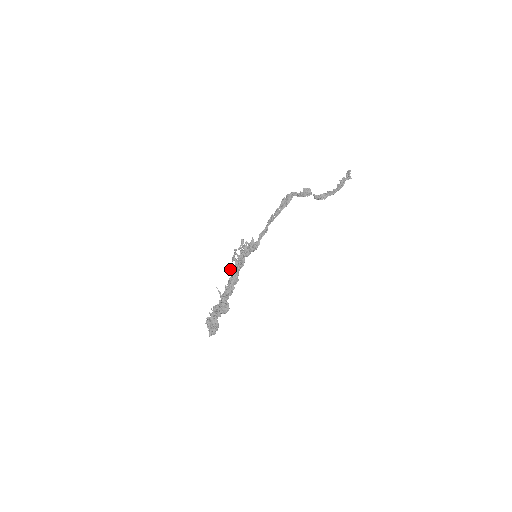
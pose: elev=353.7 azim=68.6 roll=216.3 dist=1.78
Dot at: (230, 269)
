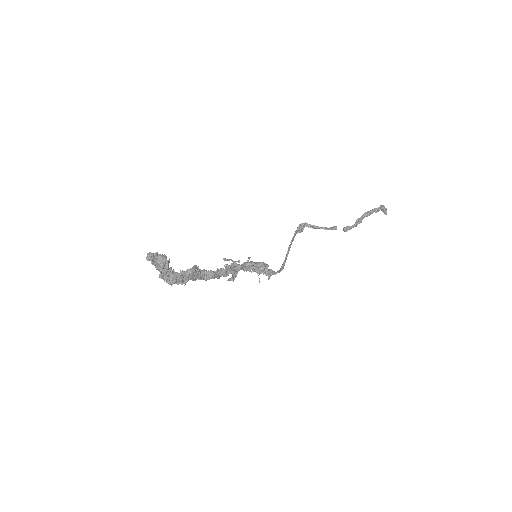
Dot at: (229, 280)
